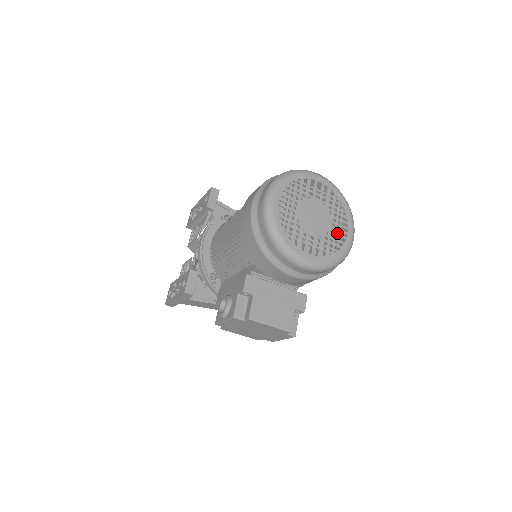
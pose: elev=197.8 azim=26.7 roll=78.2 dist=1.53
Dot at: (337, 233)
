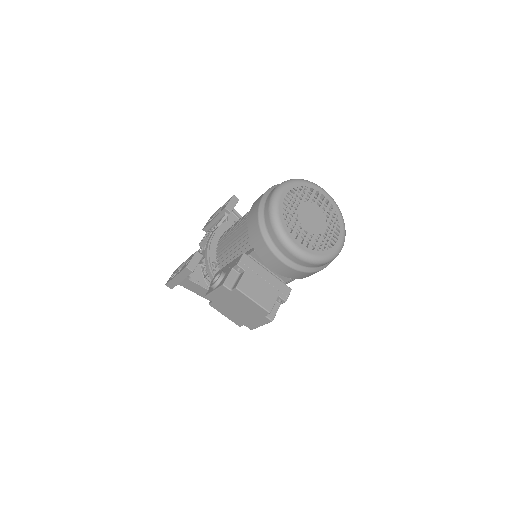
Dot at: (329, 237)
